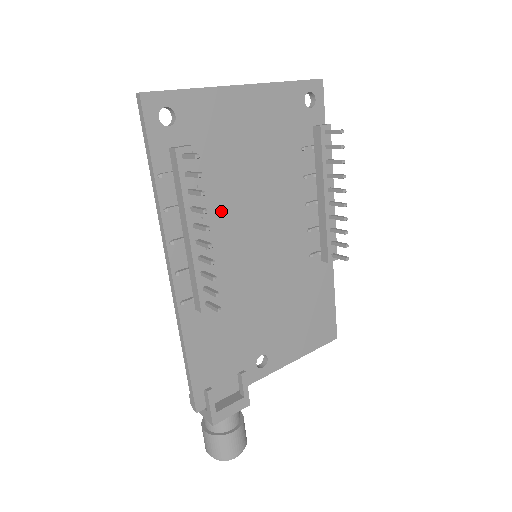
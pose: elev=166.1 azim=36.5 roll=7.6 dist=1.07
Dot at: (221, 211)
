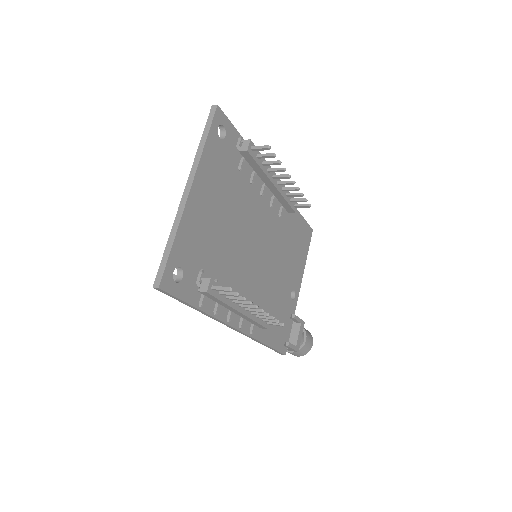
Dot at: (233, 269)
